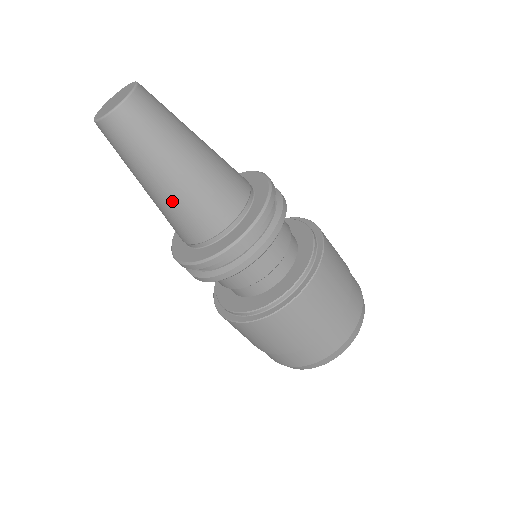
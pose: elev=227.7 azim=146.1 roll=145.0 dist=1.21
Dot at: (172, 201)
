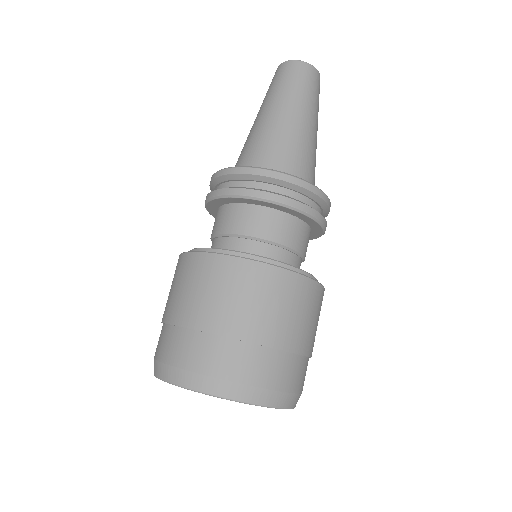
Dot at: (285, 128)
